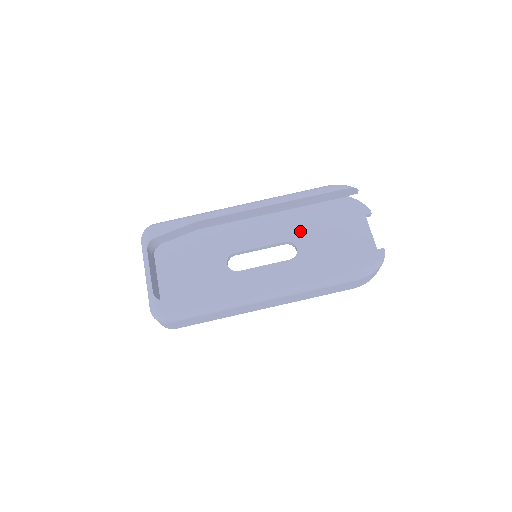
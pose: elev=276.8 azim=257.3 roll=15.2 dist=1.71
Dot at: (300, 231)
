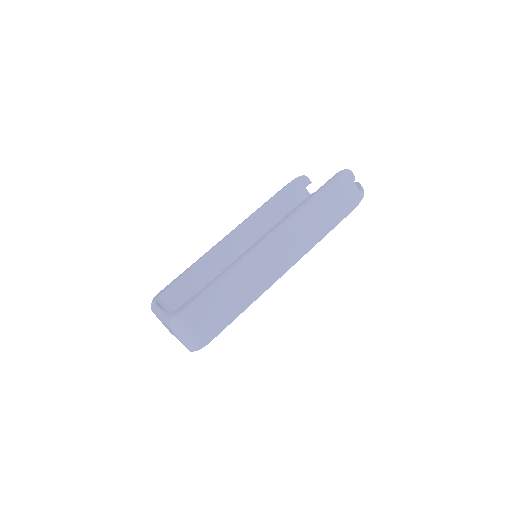
Dot at: occluded
